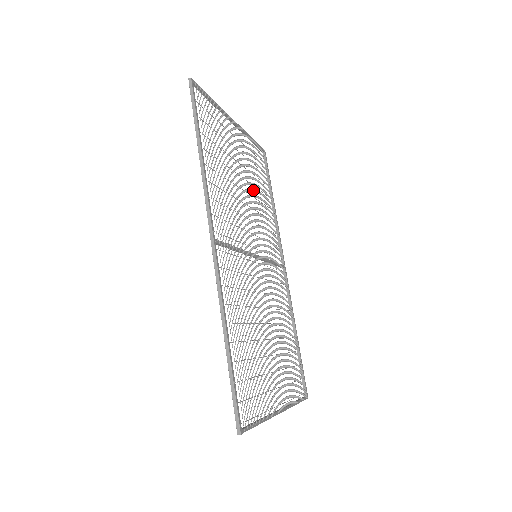
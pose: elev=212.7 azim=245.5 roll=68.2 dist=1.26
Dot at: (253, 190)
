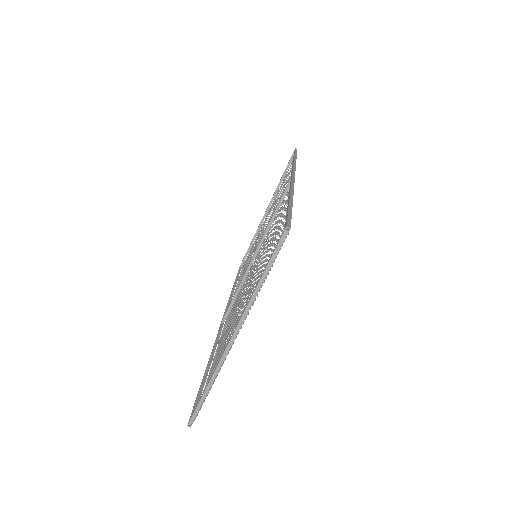
Dot at: occluded
